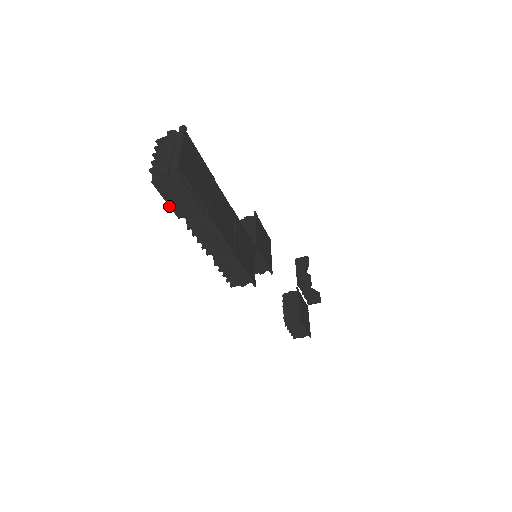
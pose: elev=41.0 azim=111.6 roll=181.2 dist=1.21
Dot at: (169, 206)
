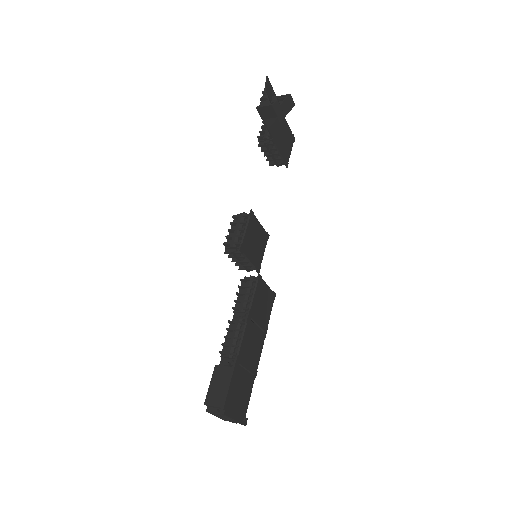
Dot at: occluded
